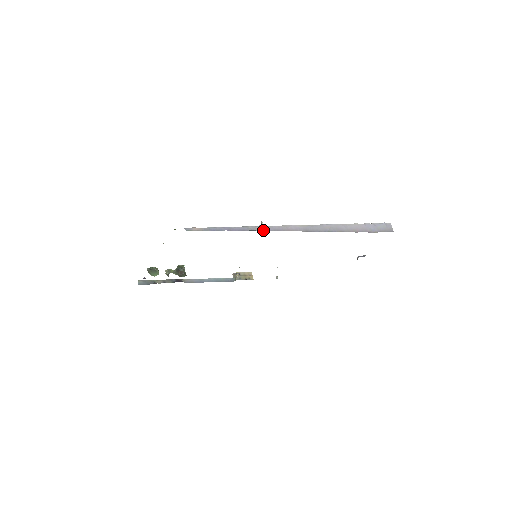
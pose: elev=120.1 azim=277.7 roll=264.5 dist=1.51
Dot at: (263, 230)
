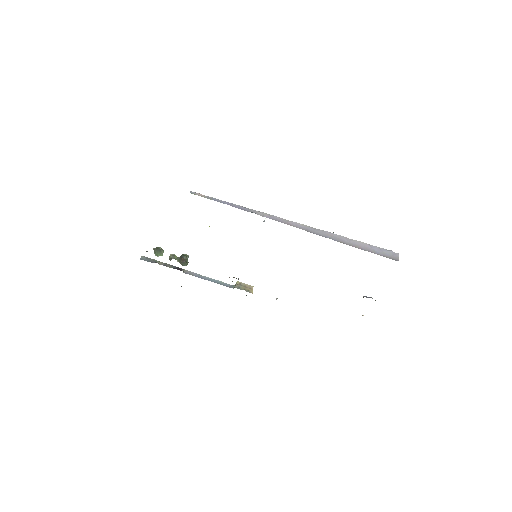
Dot at: (263, 216)
